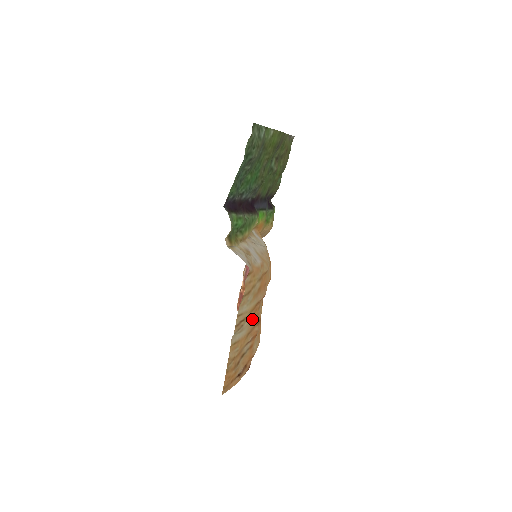
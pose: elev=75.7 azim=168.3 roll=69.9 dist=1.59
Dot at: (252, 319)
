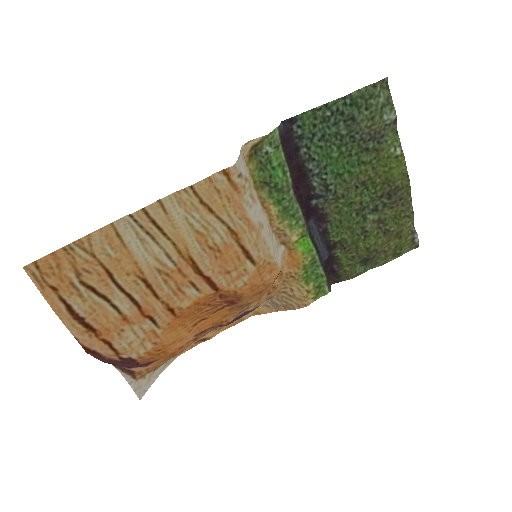
Dot at: (168, 272)
